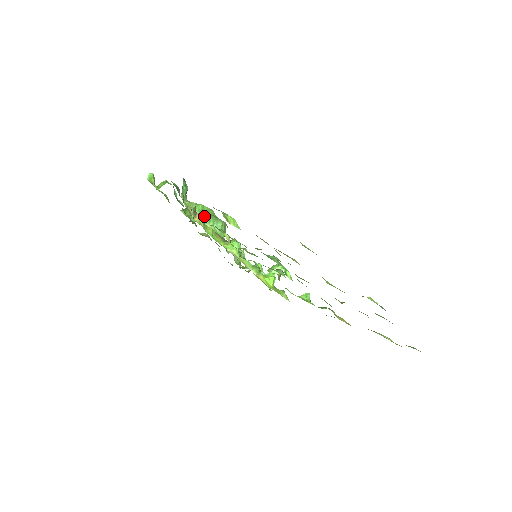
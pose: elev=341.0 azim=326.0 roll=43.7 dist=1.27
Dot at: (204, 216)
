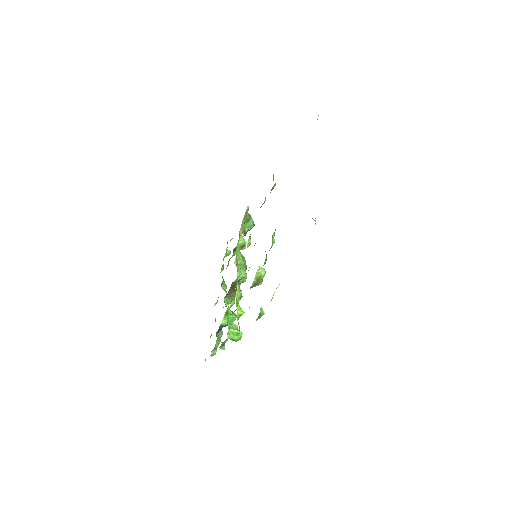
Dot at: (245, 241)
